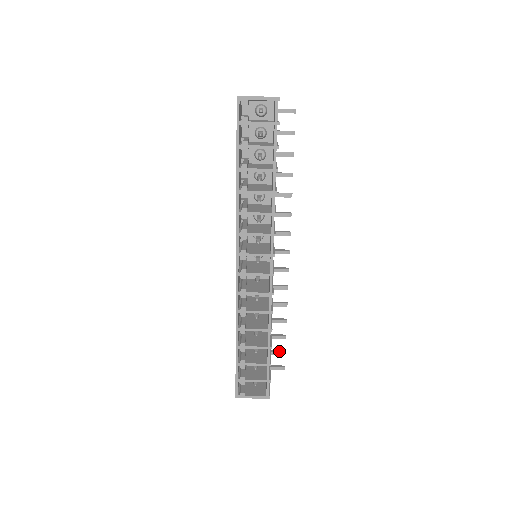
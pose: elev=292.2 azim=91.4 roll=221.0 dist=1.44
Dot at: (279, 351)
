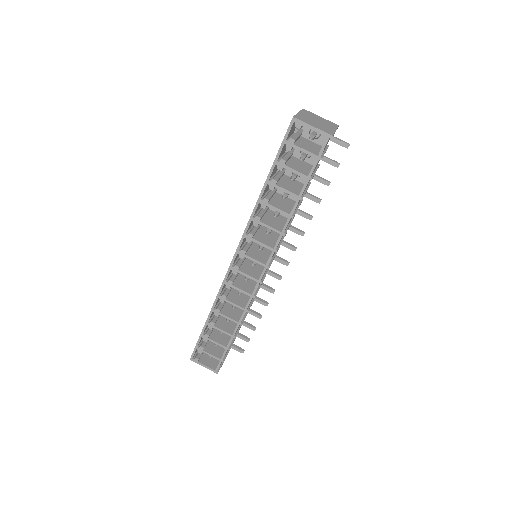
Dot at: (245, 337)
